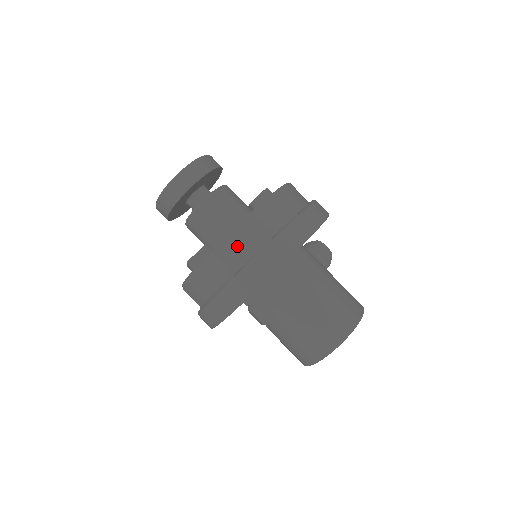
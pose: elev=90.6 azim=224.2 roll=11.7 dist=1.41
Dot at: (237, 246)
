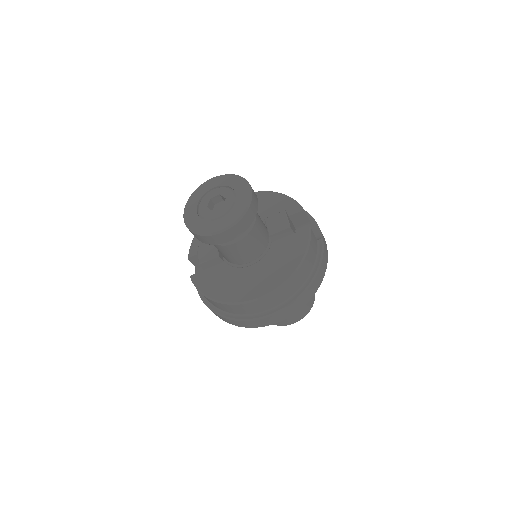
Dot at: (245, 309)
